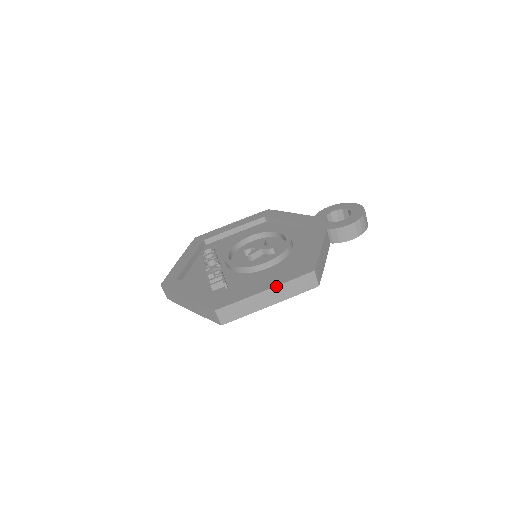
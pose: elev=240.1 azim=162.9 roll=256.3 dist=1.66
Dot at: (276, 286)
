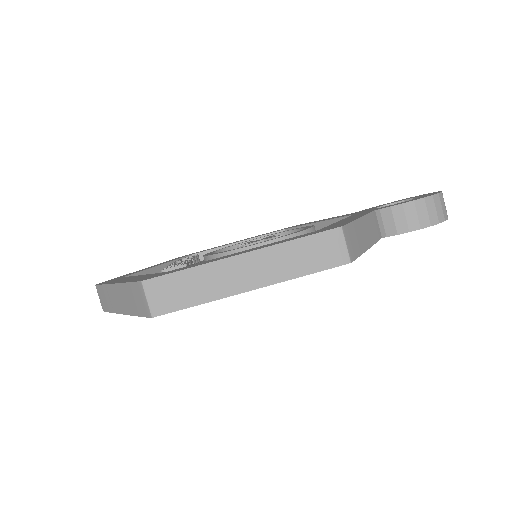
Dot at: (264, 247)
